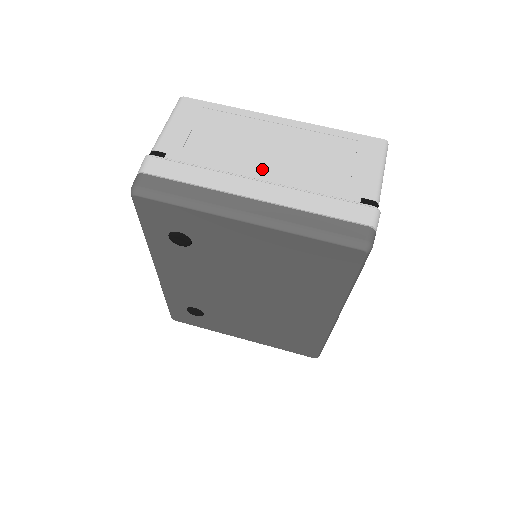
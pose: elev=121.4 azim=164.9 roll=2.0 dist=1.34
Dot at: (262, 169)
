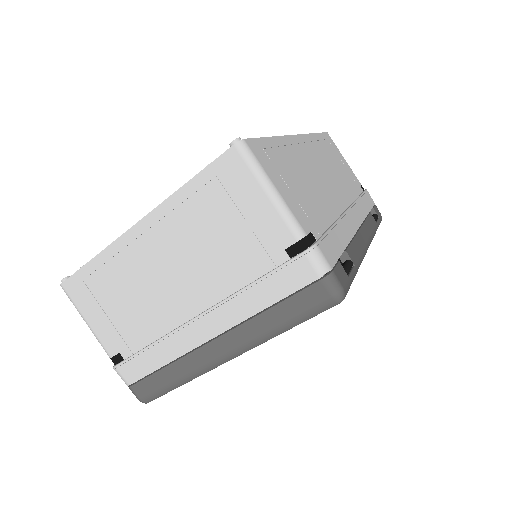
Dot at: (186, 301)
